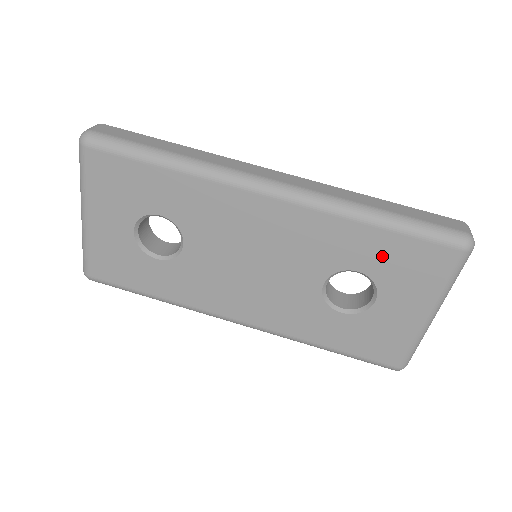
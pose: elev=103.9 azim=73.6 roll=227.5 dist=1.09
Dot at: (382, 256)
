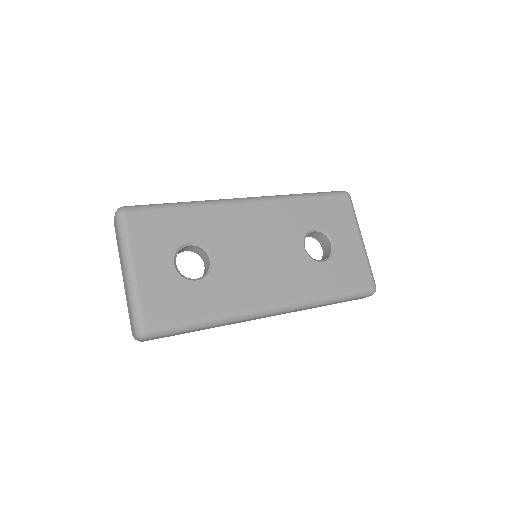
Dot at: (319, 214)
